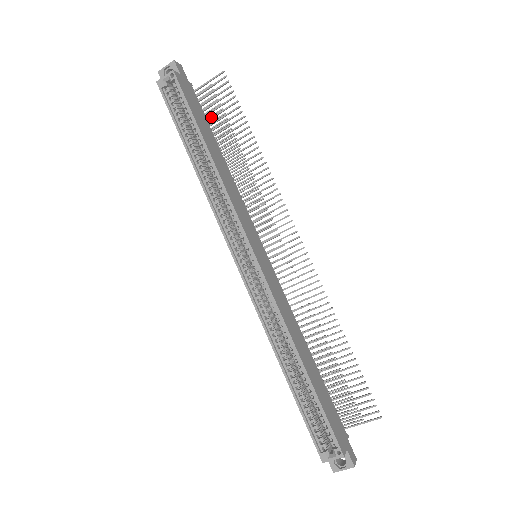
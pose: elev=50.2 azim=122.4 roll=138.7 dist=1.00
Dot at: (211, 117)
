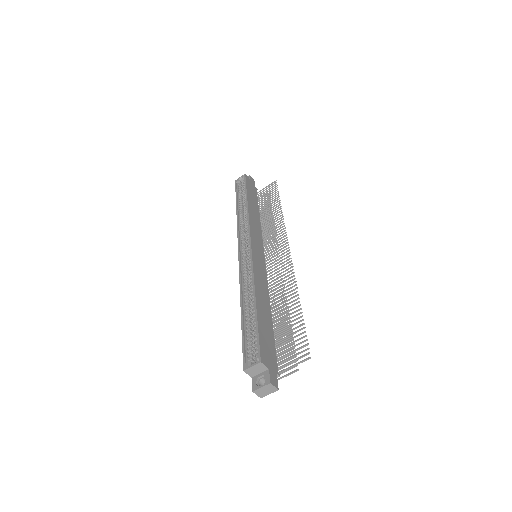
Dot at: (261, 201)
